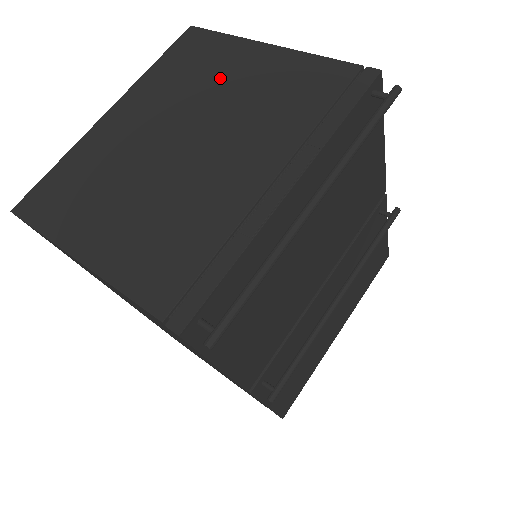
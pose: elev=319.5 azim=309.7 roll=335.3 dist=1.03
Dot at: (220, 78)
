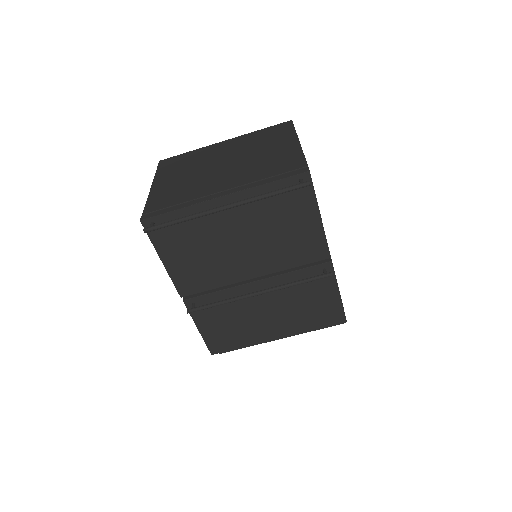
Dot at: (267, 146)
